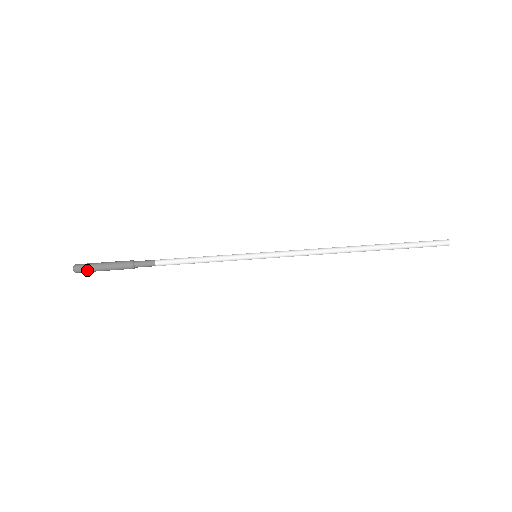
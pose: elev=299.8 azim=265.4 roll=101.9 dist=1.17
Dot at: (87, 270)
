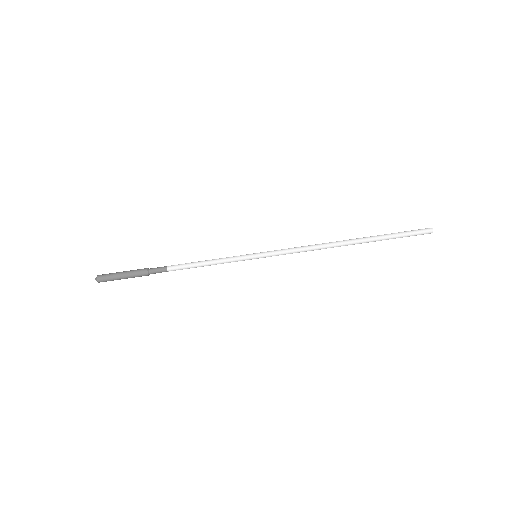
Dot at: occluded
